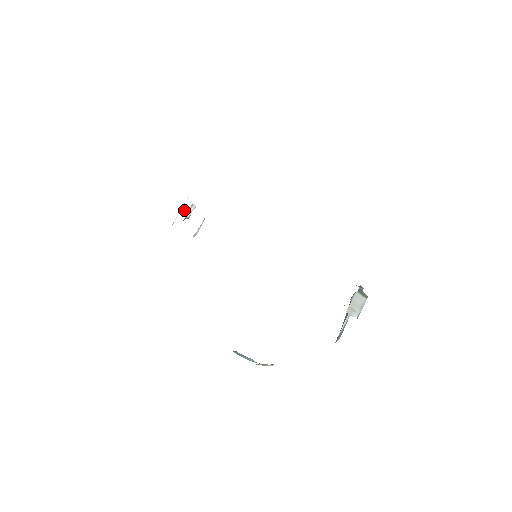
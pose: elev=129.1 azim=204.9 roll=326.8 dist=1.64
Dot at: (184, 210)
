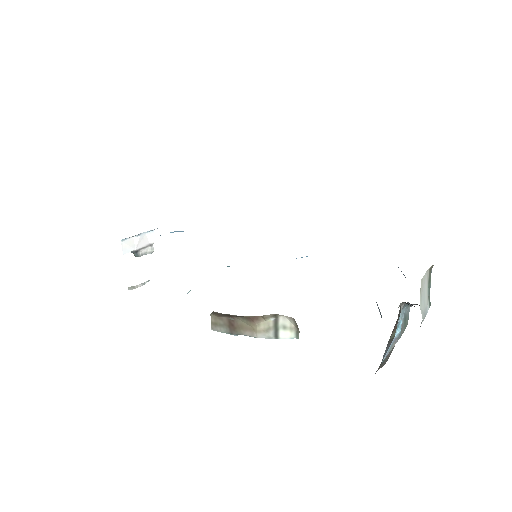
Dot at: (141, 240)
